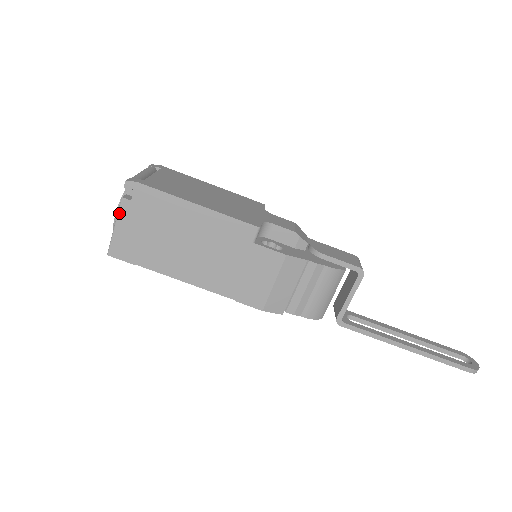
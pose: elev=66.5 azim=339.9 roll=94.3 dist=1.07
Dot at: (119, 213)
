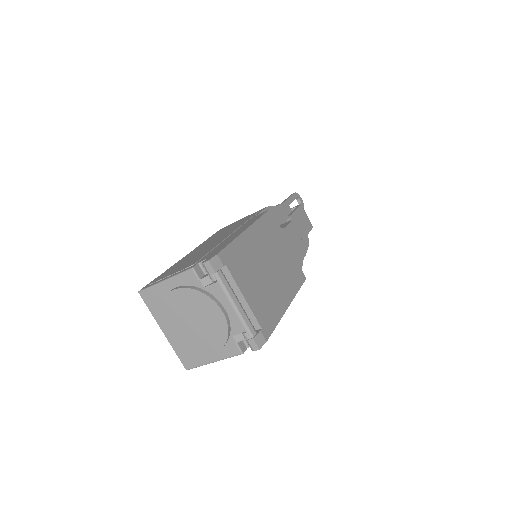
Dot at: occluded
